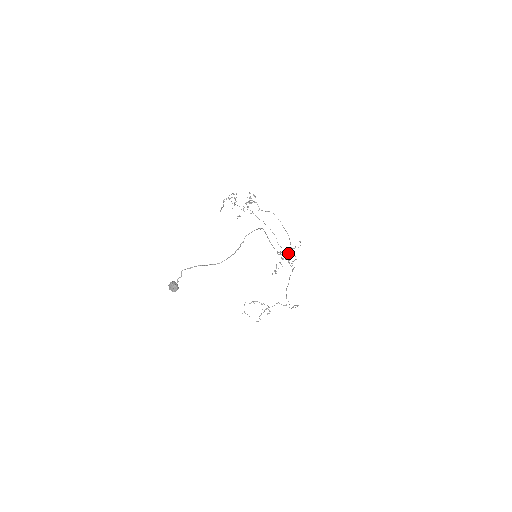
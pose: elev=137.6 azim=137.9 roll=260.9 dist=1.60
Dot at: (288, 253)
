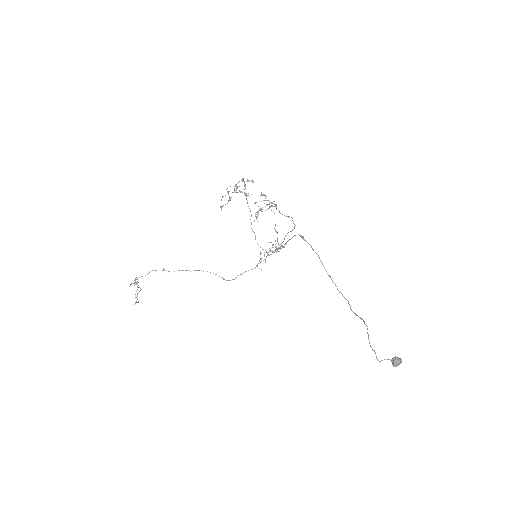
Dot at: occluded
